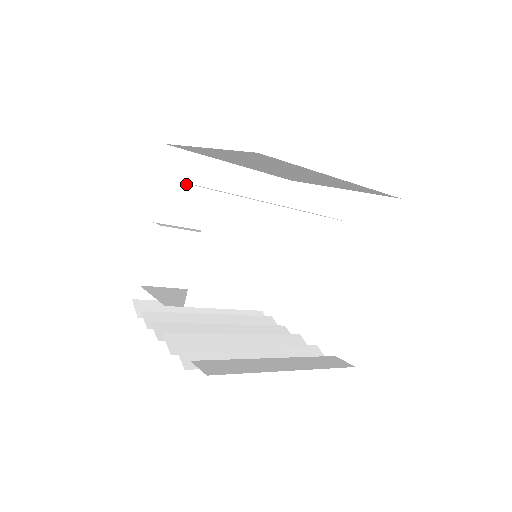
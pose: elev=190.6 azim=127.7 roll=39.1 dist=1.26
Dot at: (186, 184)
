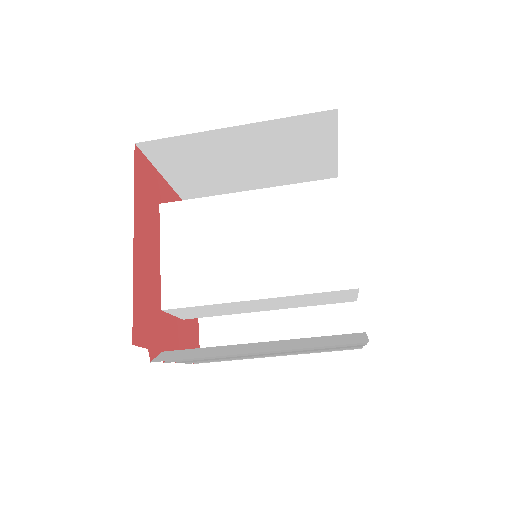
Dot at: occluded
